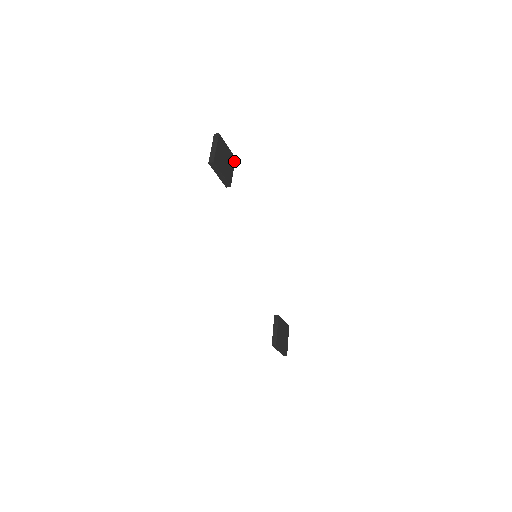
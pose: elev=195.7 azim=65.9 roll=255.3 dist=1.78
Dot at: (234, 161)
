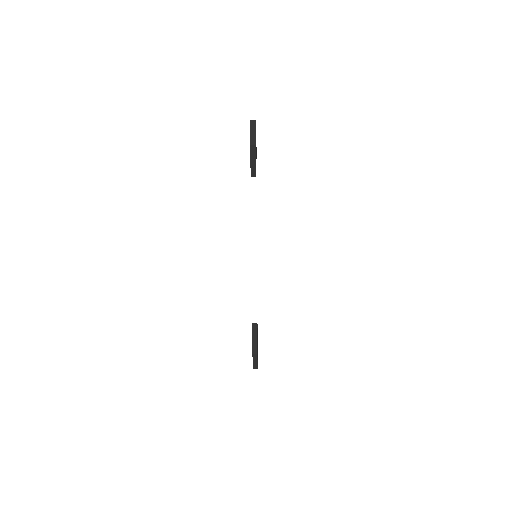
Dot at: (256, 154)
